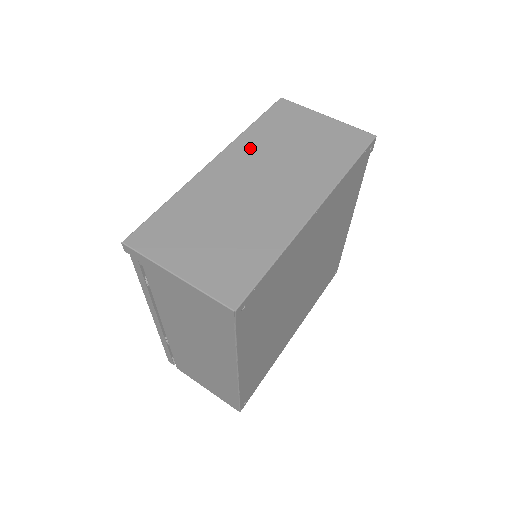
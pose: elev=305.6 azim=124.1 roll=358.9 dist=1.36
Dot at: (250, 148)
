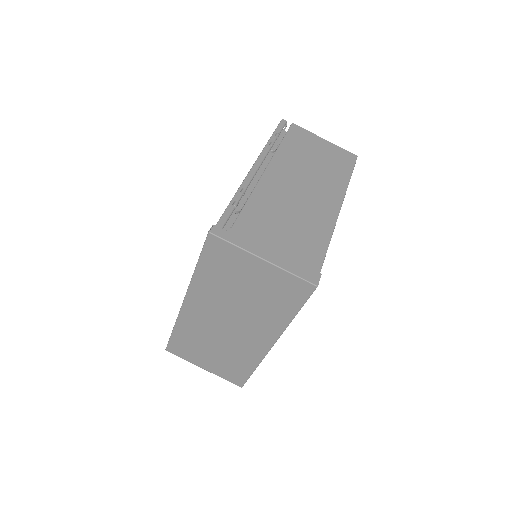
Dot at: (206, 294)
